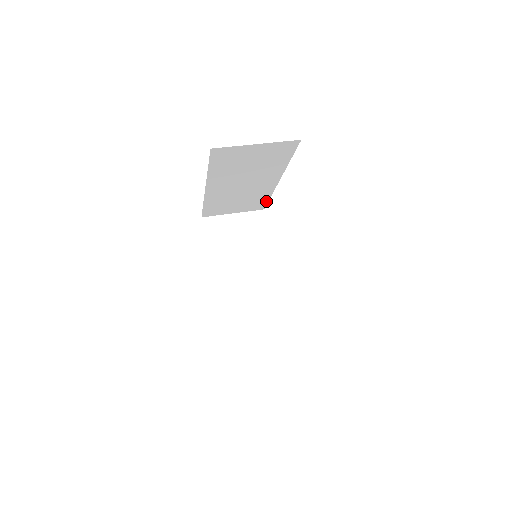
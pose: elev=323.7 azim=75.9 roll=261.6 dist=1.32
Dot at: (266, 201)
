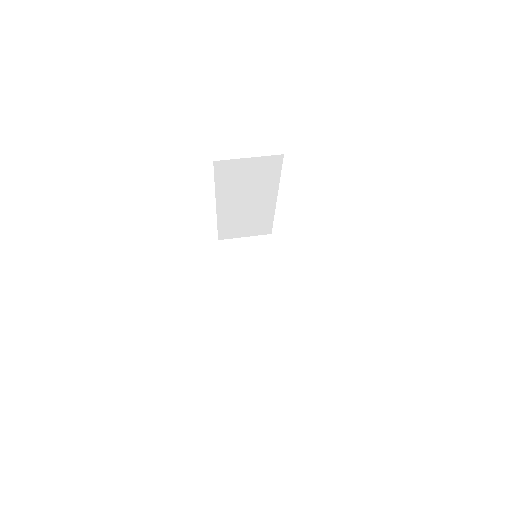
Dot at: (271, 224)
